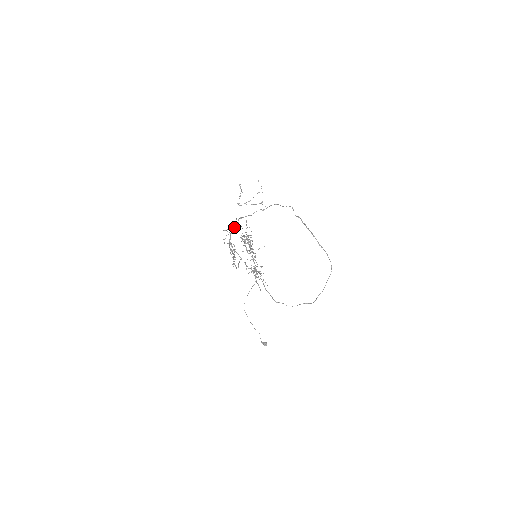
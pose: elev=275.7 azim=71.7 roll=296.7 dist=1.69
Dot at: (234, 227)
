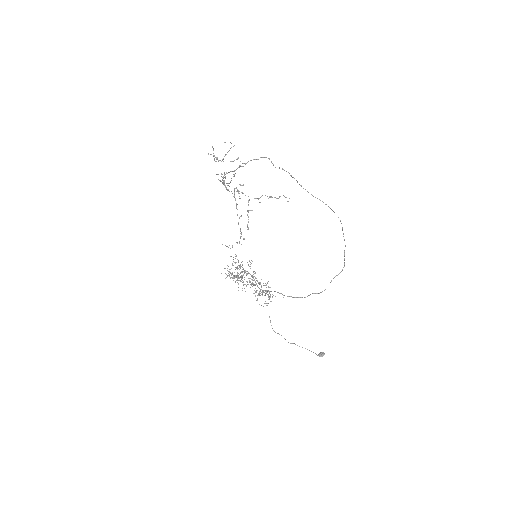
Dot at: occluded
